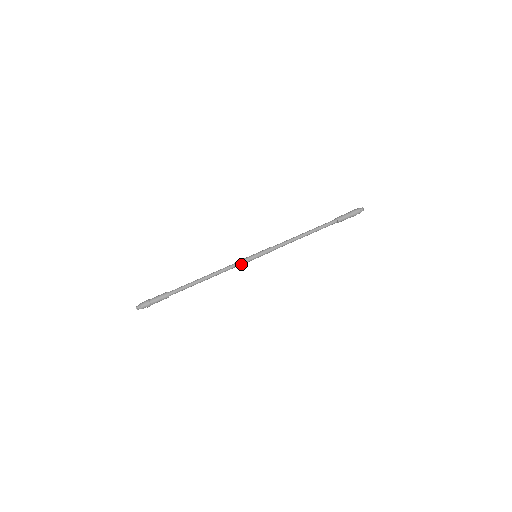
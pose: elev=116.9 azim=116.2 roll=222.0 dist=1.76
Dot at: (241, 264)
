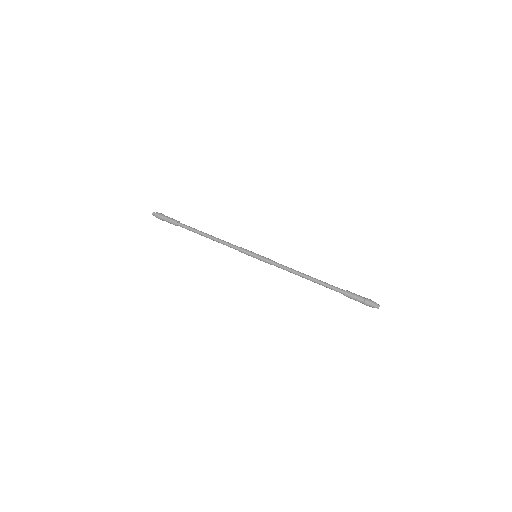
Dot at: (240, 250)
